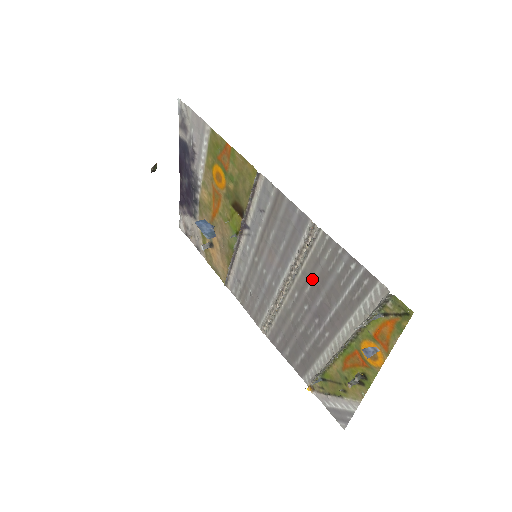
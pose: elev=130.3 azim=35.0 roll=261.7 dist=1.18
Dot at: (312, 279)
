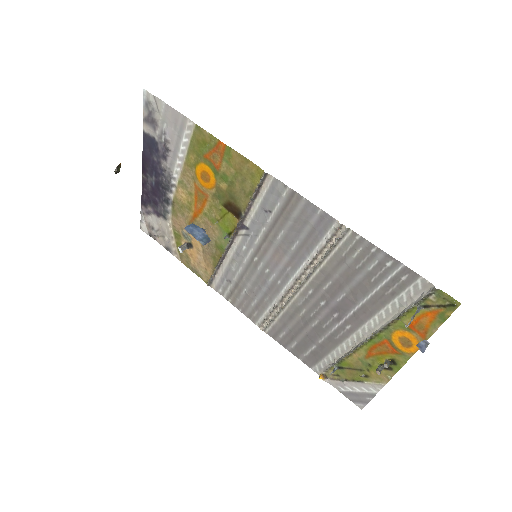
Dot at: (333, 277)
